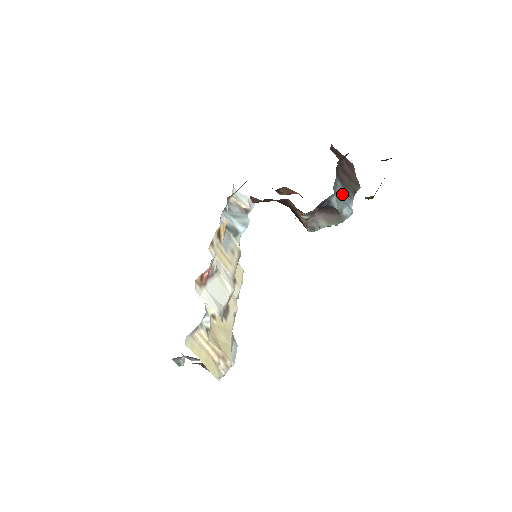
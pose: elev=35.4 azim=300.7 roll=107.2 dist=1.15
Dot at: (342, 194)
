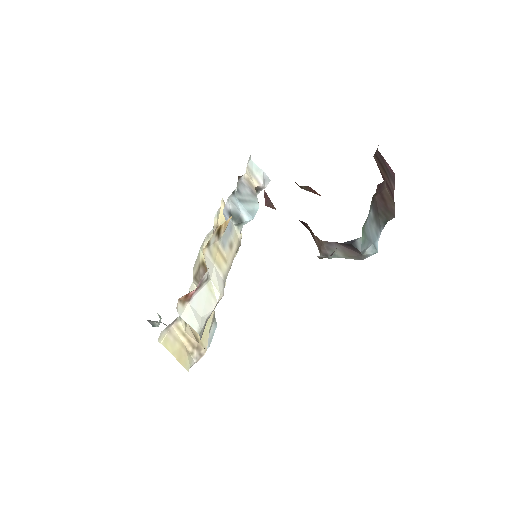
Dot at: (371, 227)
